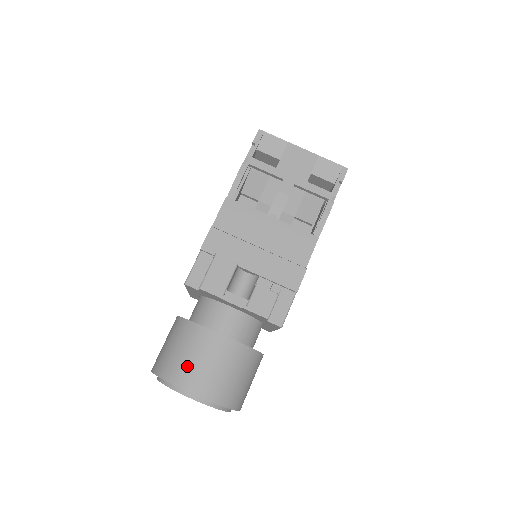
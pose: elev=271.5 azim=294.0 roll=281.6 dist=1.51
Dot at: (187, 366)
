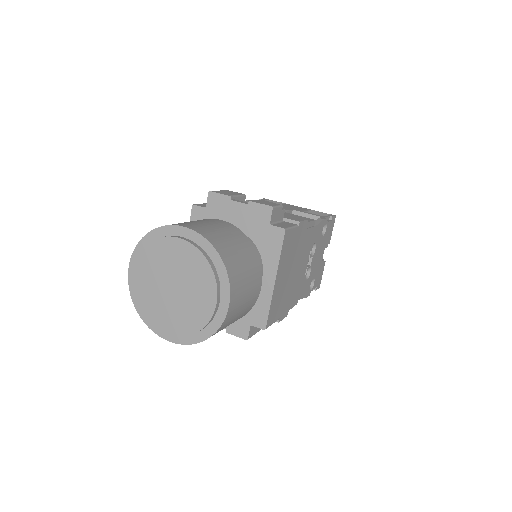
Dot at: occluded
